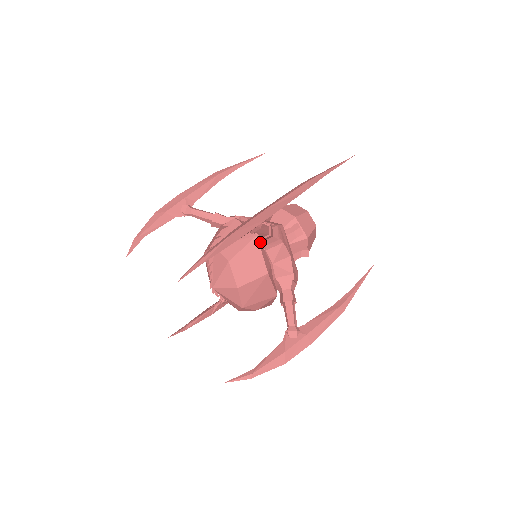
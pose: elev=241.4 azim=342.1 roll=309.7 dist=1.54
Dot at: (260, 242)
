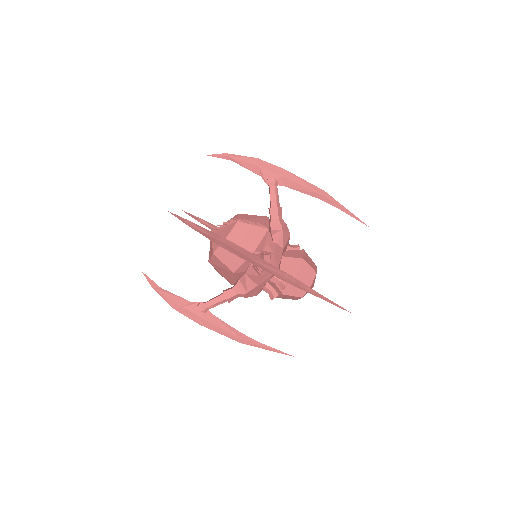
Dot at: occluded
